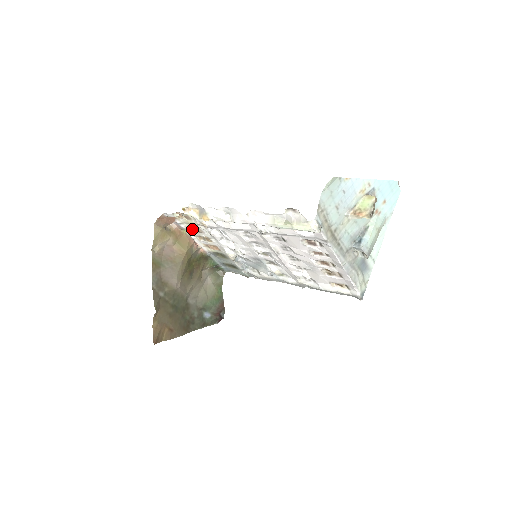
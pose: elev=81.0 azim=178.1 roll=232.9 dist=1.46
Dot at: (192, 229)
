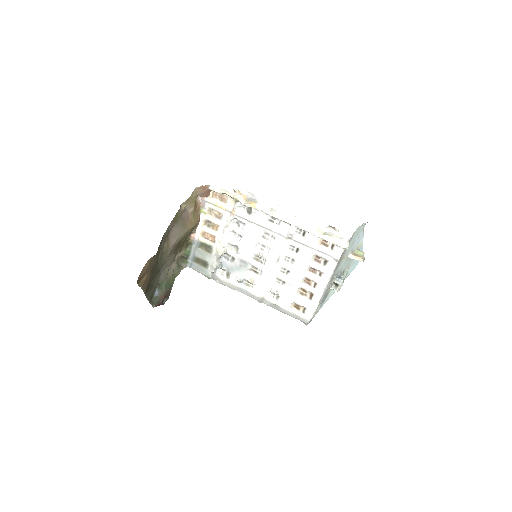
Dot at: (209, 212)
